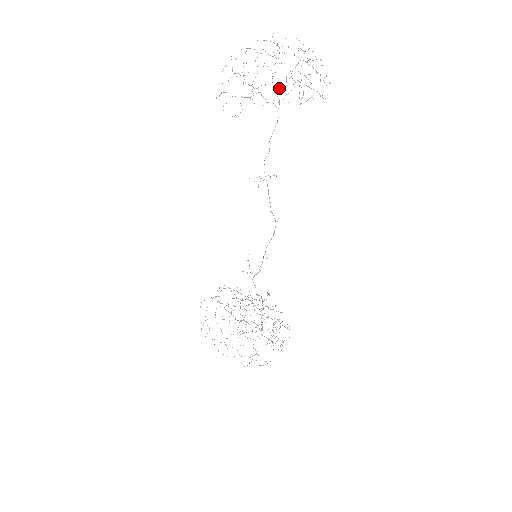
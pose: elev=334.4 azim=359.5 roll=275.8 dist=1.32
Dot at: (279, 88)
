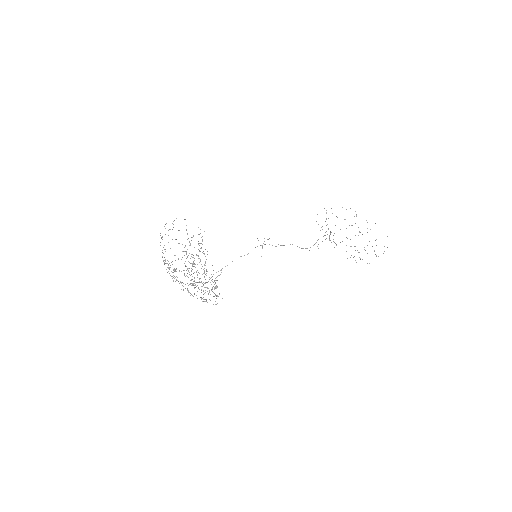
Dot at: occluded
